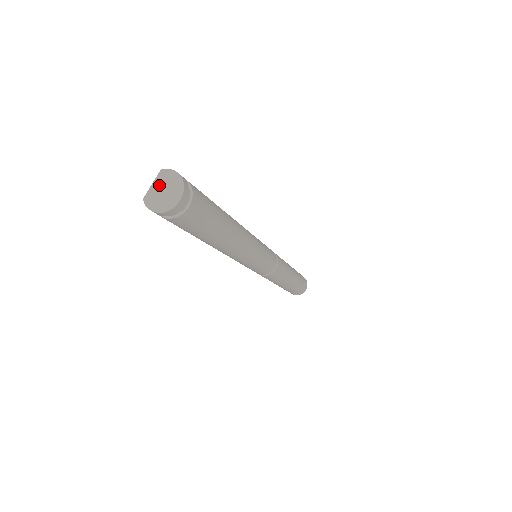
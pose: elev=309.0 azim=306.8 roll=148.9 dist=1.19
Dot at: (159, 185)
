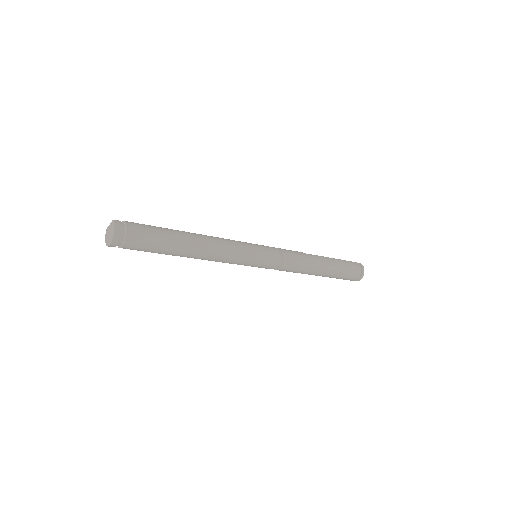
Dot at: (110, 228)
